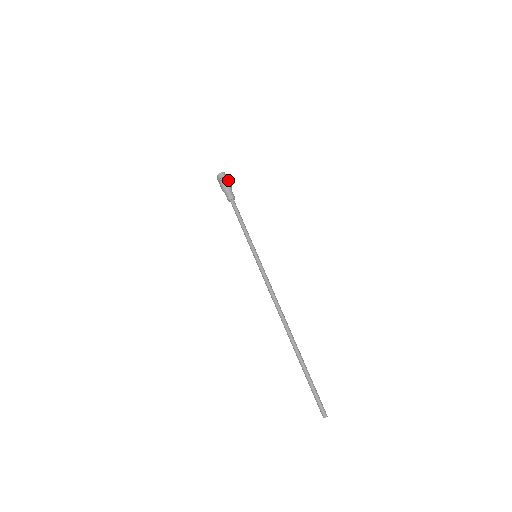
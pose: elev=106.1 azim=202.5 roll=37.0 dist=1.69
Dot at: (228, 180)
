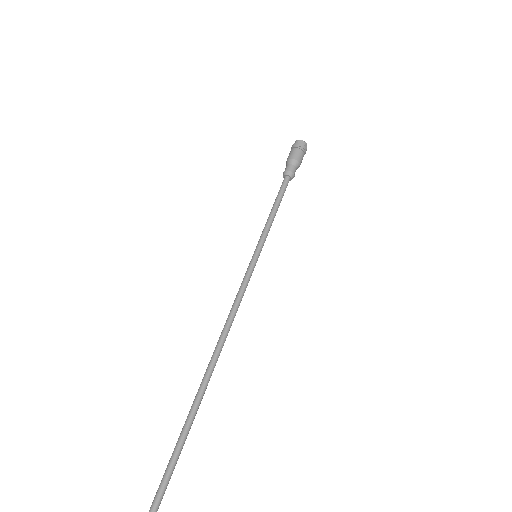
Dot at: (298, 150)
